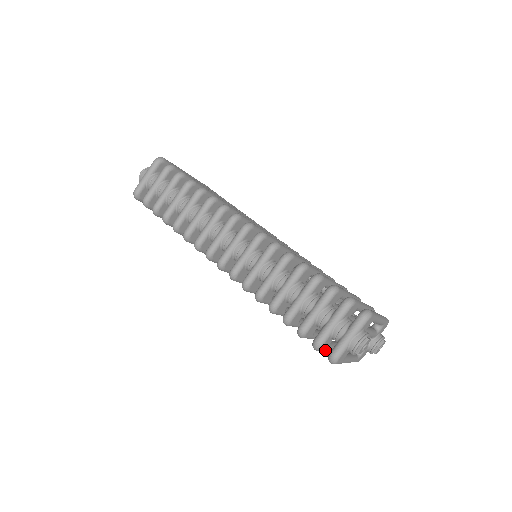
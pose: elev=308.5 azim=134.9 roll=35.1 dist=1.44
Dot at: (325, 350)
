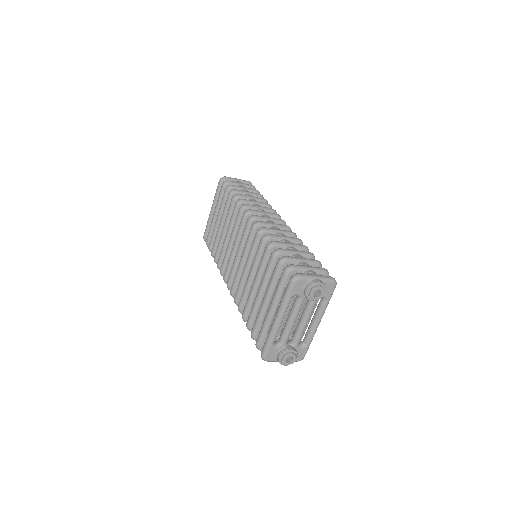
Dot at: (282, 287)
